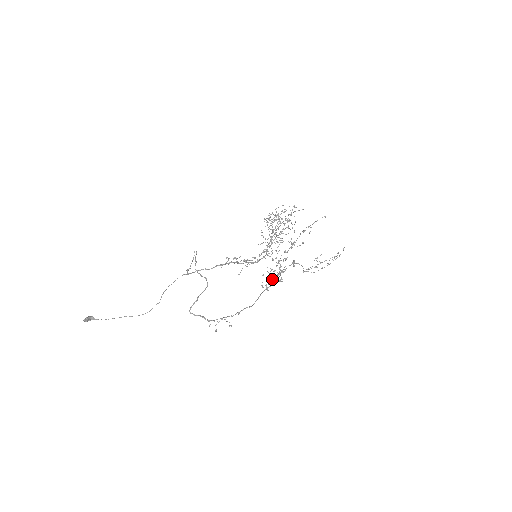
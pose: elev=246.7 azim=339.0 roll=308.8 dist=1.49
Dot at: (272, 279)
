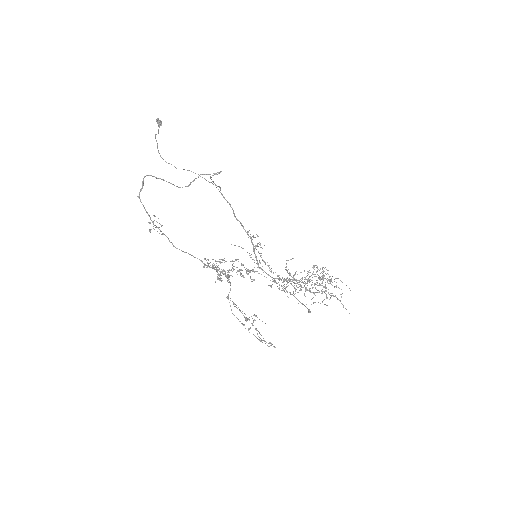
Dot at: occluded
